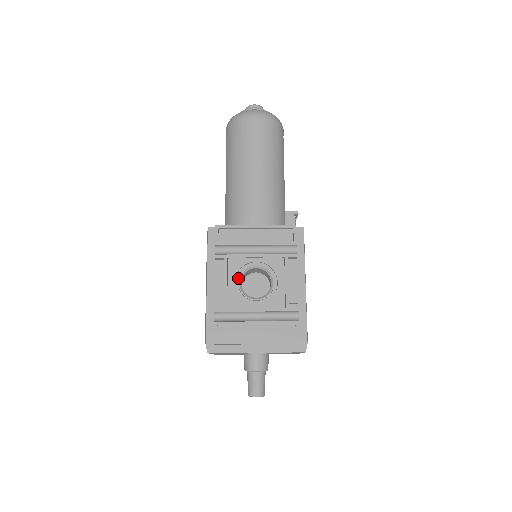
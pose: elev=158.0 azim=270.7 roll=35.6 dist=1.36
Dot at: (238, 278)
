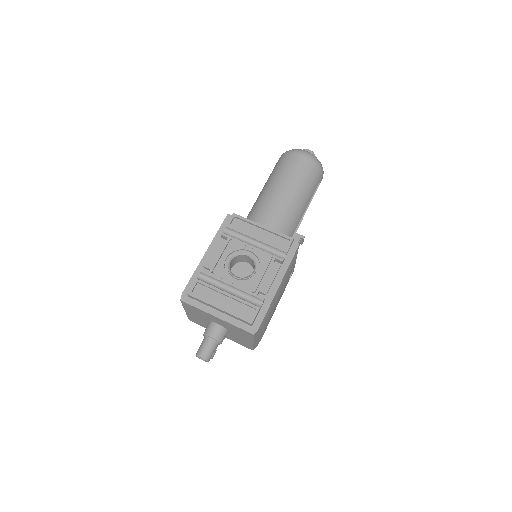
Dot at: (230, 257)
